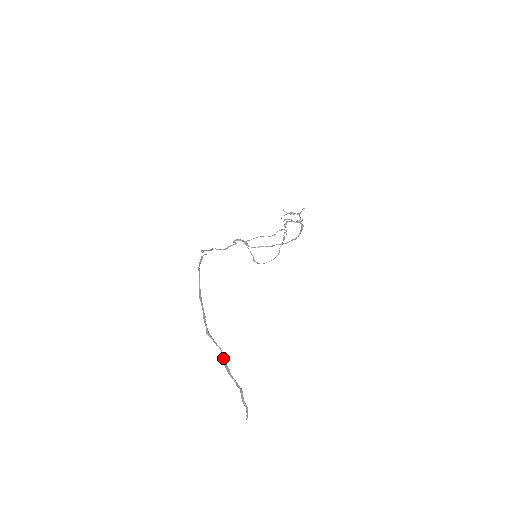
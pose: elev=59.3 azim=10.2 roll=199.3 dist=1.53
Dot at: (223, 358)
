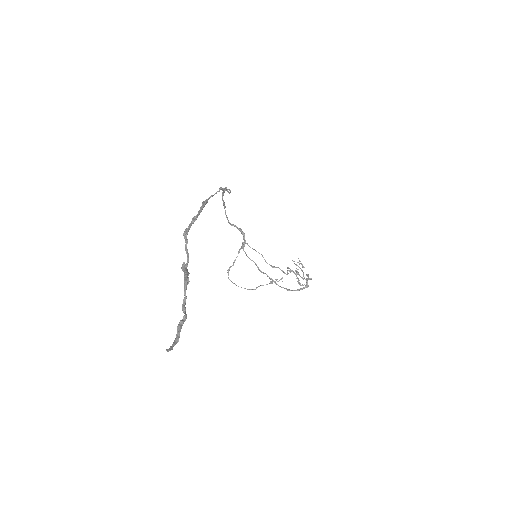
Dot at: (186, 268)
